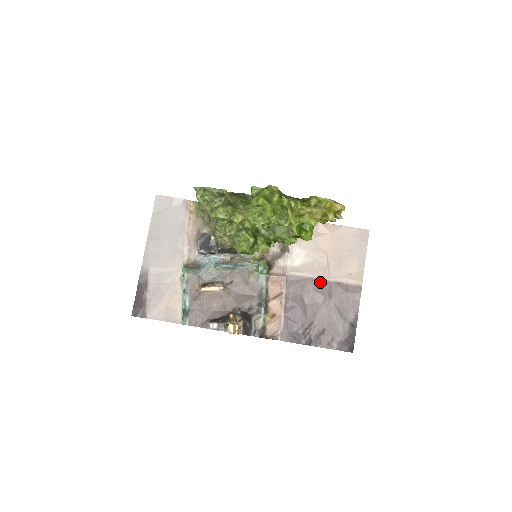
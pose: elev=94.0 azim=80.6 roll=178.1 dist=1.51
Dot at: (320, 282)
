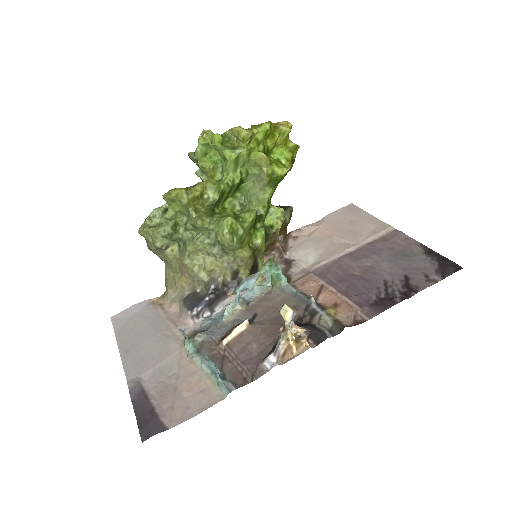
Dot at: (352, 254)
